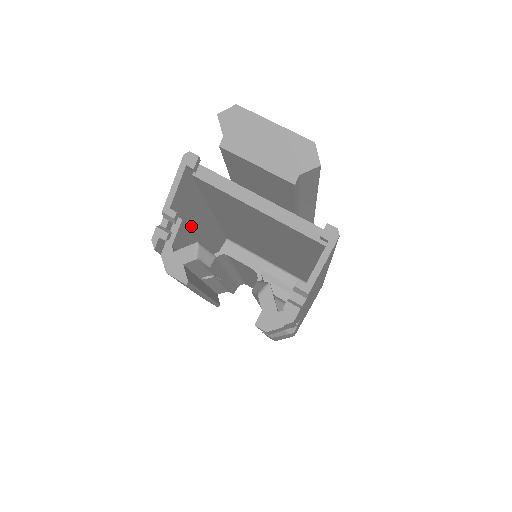
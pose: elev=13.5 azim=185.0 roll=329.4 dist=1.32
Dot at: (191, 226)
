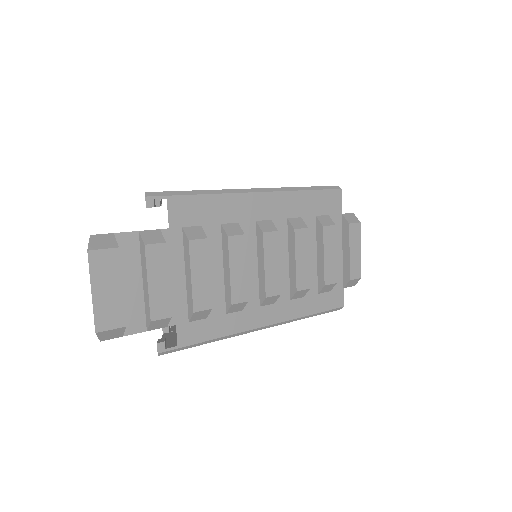
Dot at: occluded
